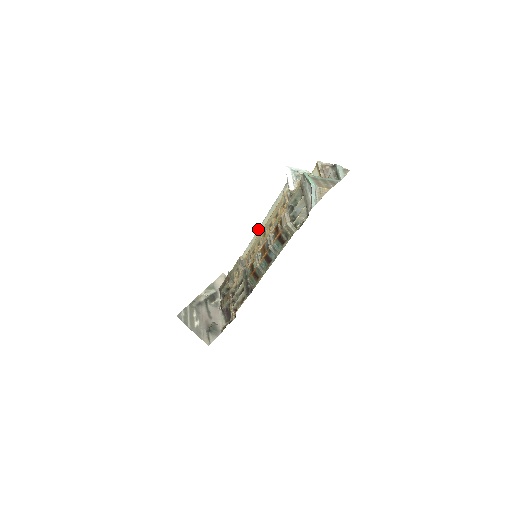
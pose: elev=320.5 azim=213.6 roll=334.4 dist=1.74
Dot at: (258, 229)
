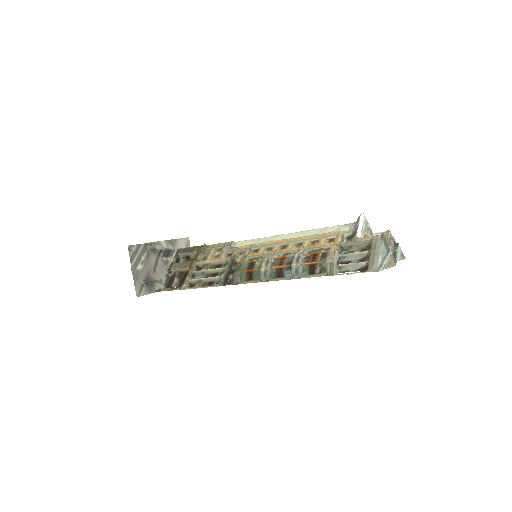
Dot at: (278, 235)
